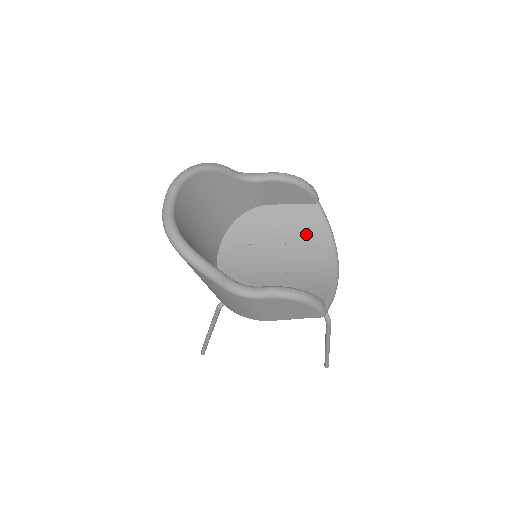
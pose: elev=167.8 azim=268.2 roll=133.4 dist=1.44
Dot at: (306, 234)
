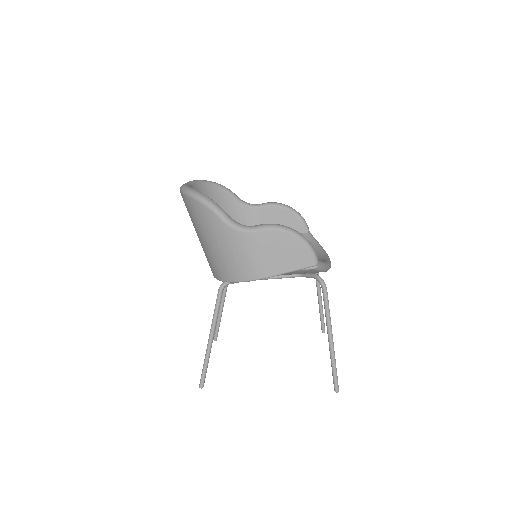
Dot at: occluded
